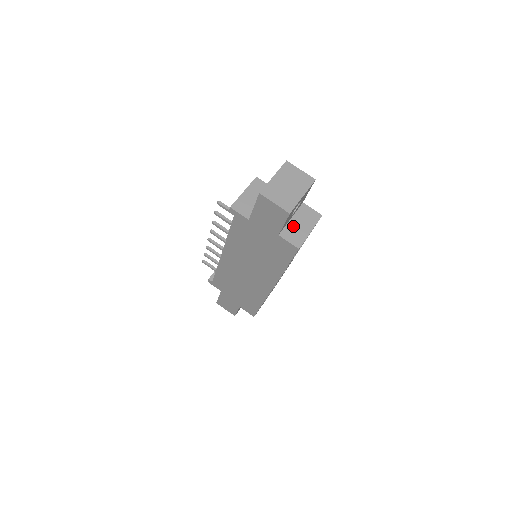
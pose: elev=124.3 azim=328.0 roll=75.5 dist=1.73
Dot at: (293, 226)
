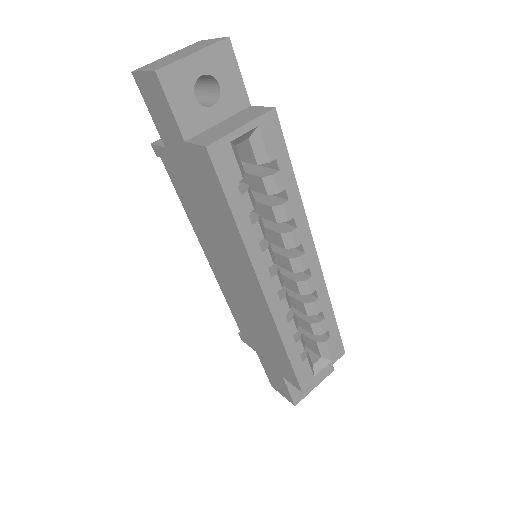
Dot at: (216, 129)
